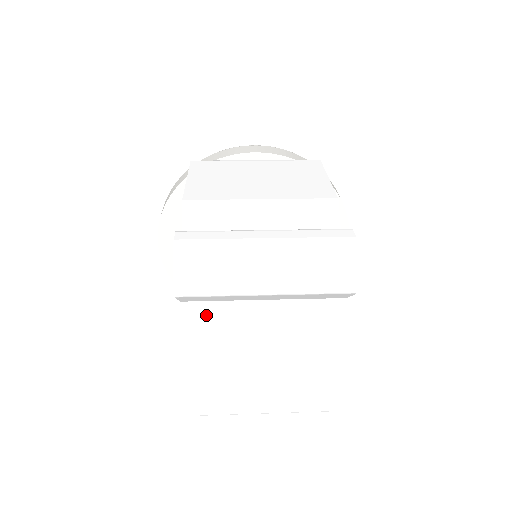
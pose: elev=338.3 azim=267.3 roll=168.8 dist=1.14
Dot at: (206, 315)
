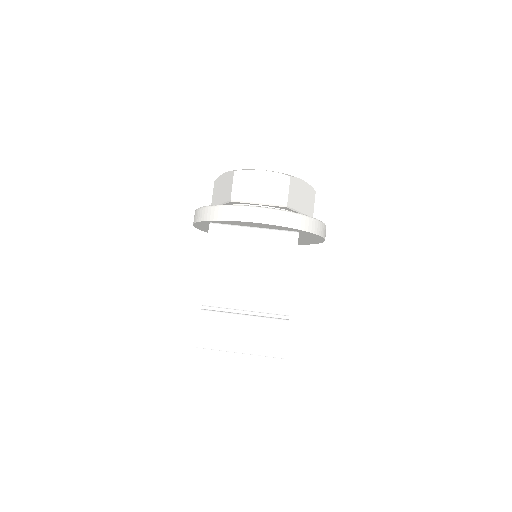
Dot at: occluded
